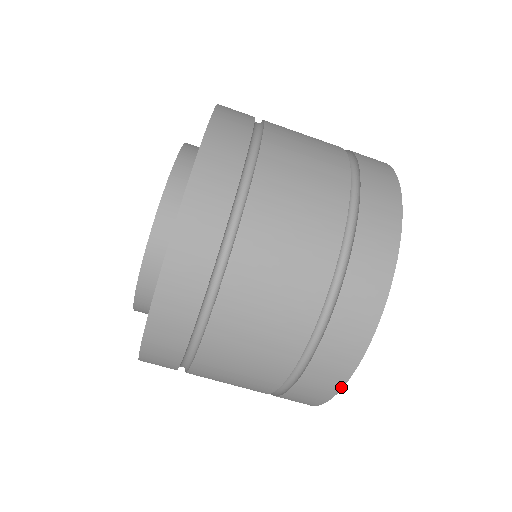
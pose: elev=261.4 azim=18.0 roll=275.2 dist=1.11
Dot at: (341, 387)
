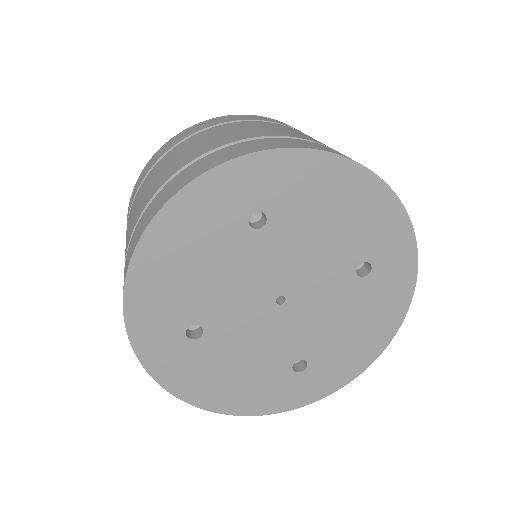
Dot at: (157, 213)
